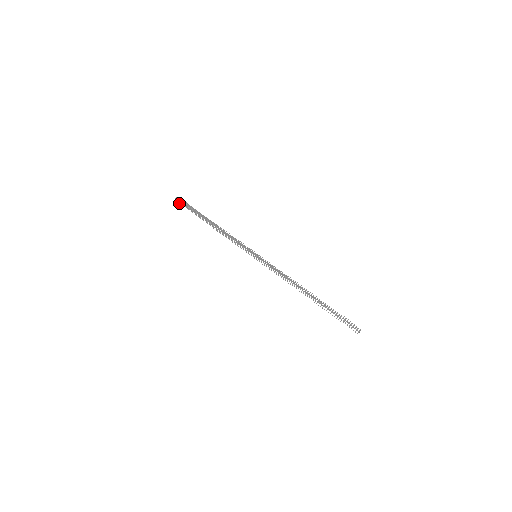
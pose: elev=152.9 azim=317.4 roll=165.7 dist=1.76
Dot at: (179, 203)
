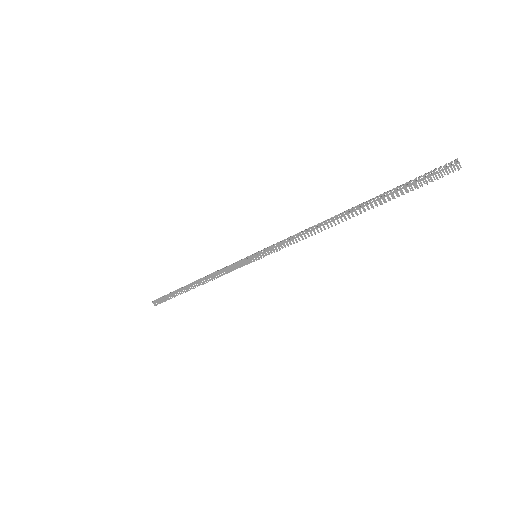
Dot at: occluded
